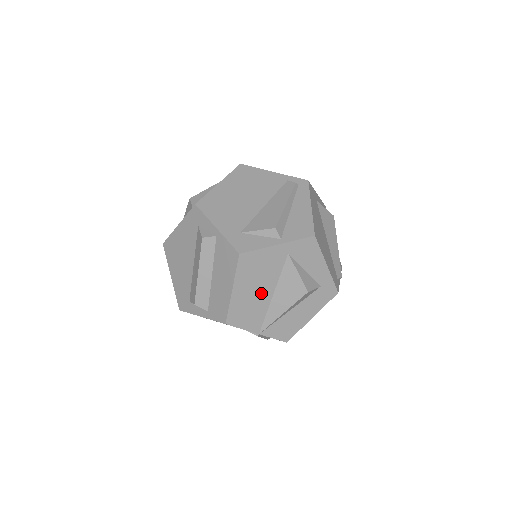
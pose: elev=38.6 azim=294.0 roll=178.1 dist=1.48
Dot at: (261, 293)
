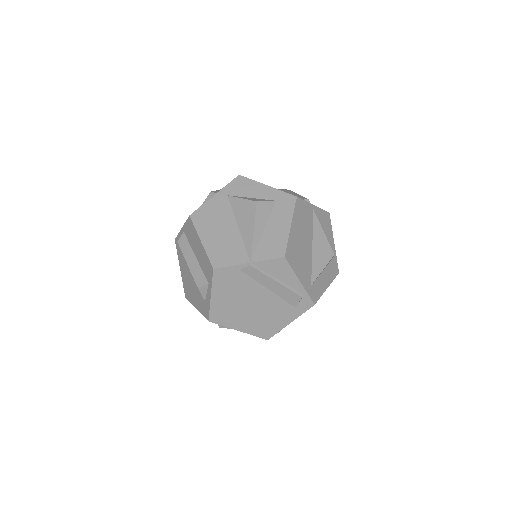
Dot at: (227, 231)
